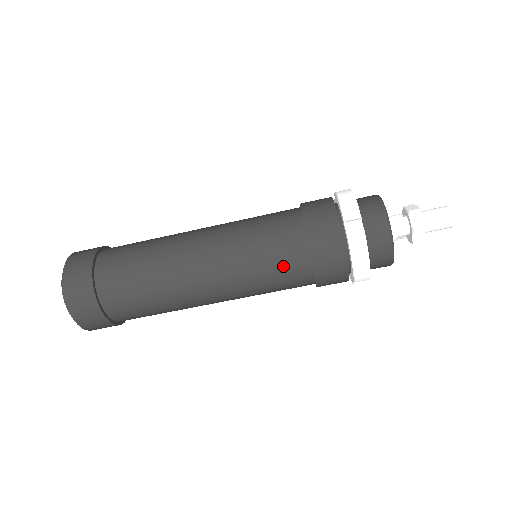
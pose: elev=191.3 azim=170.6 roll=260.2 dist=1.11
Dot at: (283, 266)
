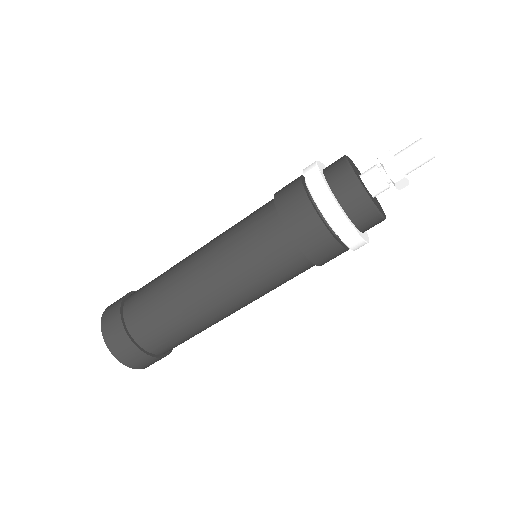
Dot at: (260, 236)
